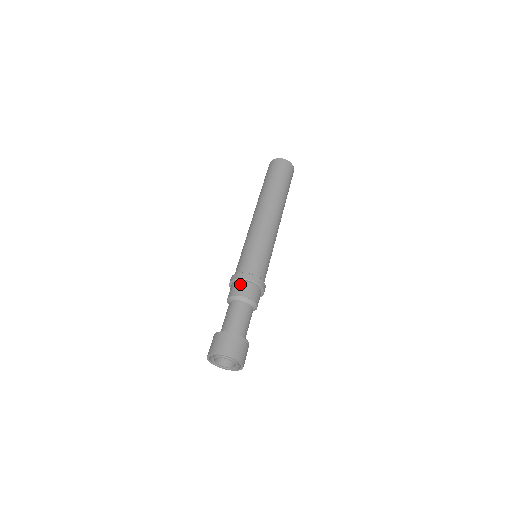
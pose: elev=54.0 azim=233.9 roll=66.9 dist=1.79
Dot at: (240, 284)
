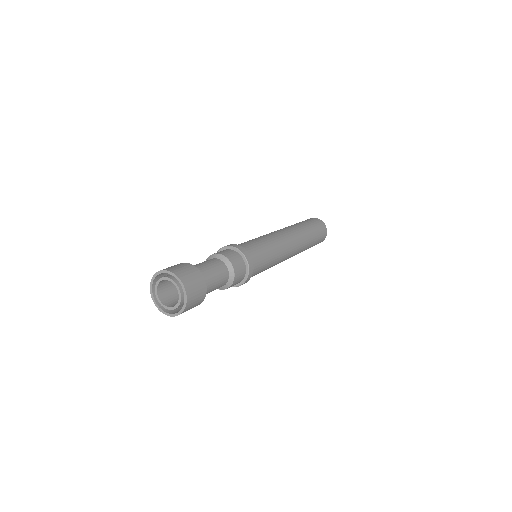
Dot at: (238, 256)
